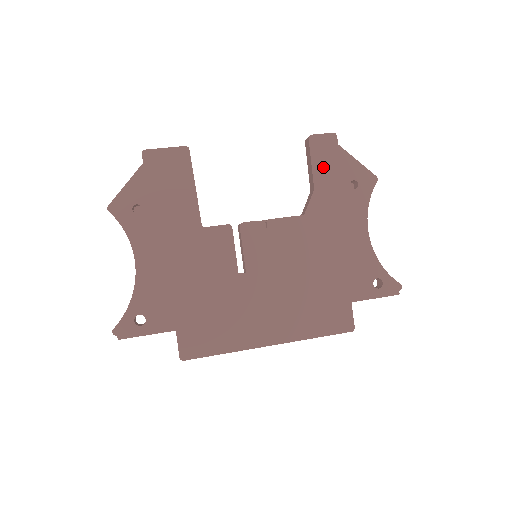
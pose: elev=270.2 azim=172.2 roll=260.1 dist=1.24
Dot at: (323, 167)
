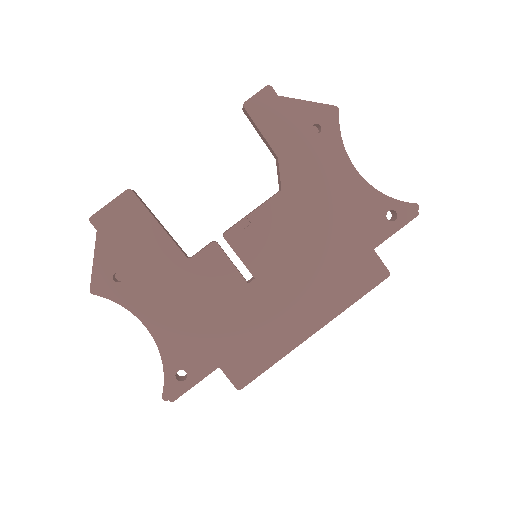
Dot at: (275, 129)
